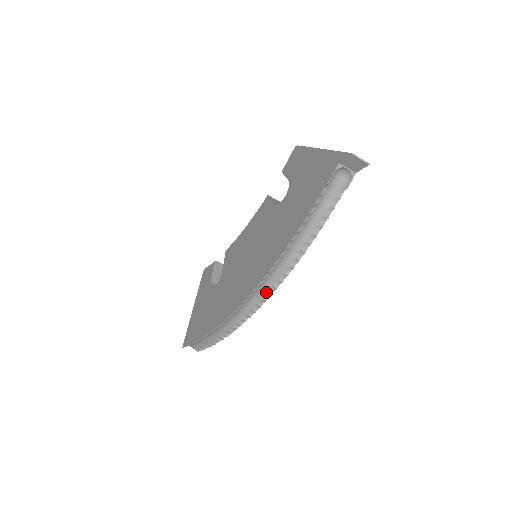
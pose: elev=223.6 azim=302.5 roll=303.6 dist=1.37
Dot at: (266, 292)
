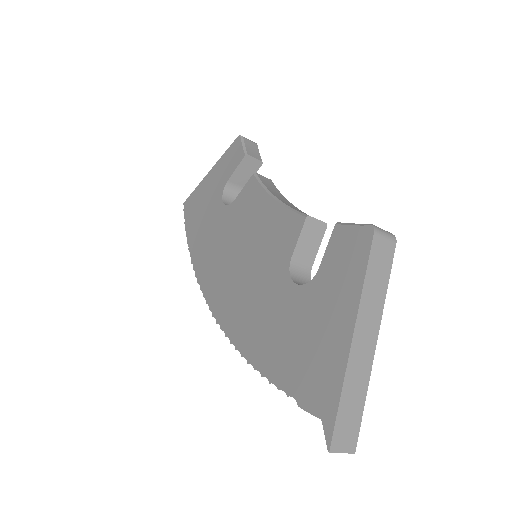
Dot at: occluded
